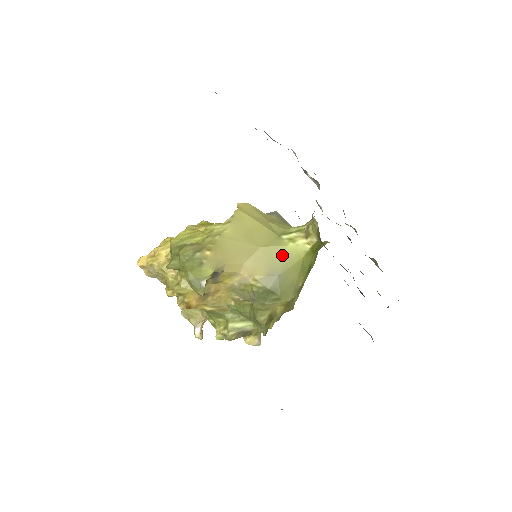
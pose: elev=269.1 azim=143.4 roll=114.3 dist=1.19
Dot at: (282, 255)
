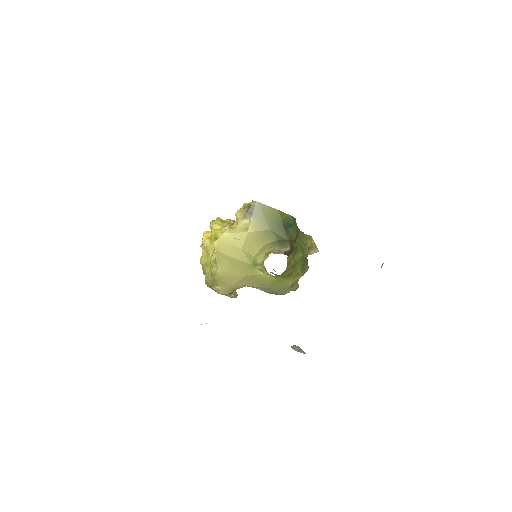
Dot at: (262, 279)
